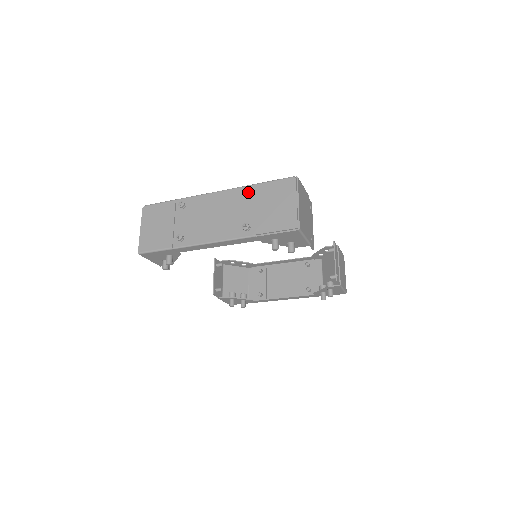
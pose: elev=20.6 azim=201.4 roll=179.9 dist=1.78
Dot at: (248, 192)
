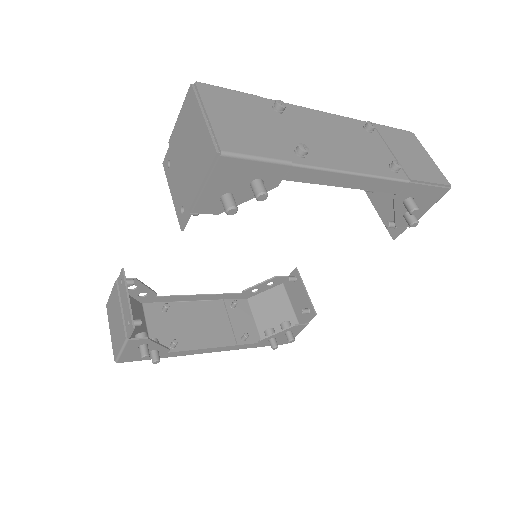
Dot at: (375, 126)
